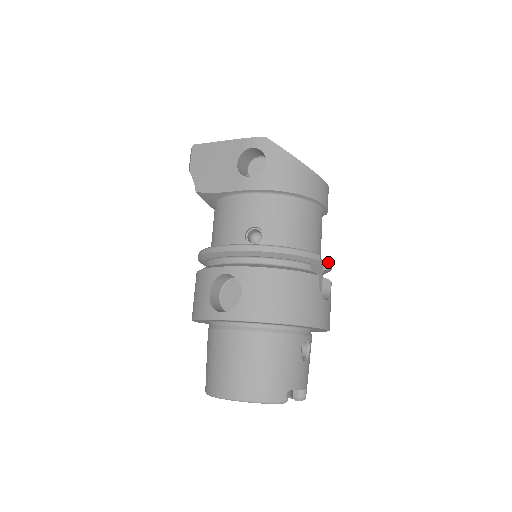
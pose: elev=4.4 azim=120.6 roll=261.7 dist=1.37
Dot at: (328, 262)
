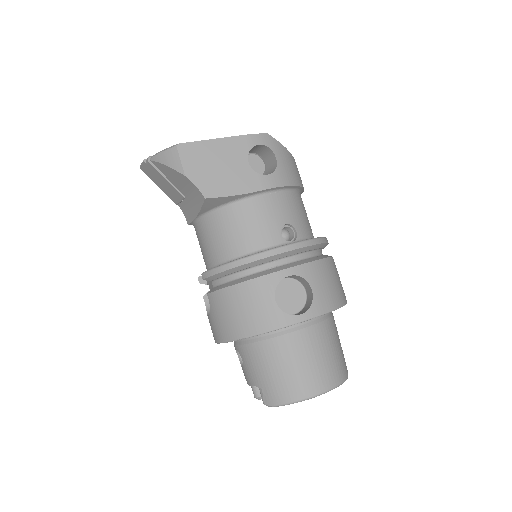
Dot at: occluded
